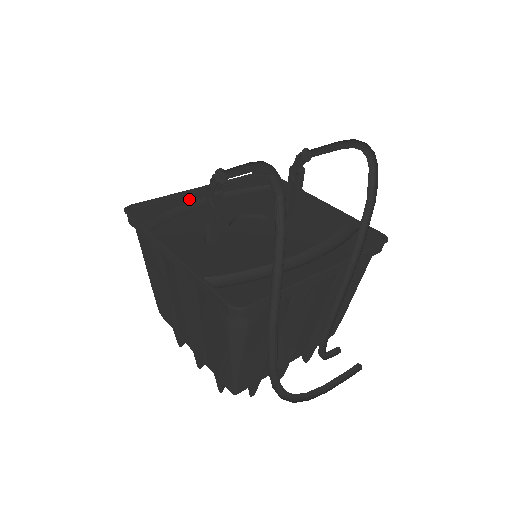
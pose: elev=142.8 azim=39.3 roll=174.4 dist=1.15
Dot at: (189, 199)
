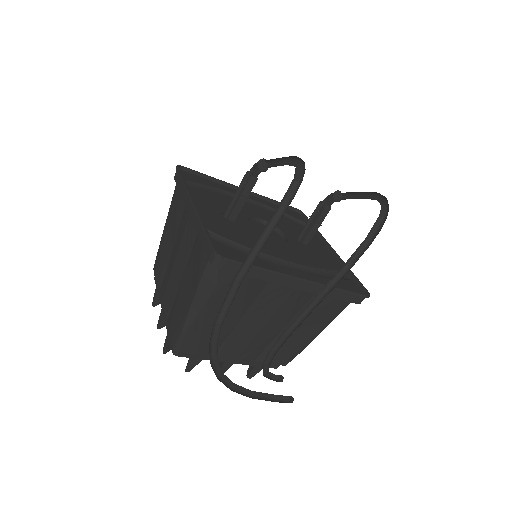
Dot at: (229, 190)
